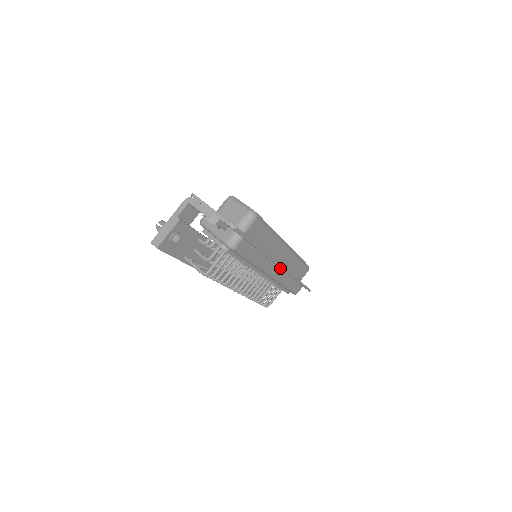
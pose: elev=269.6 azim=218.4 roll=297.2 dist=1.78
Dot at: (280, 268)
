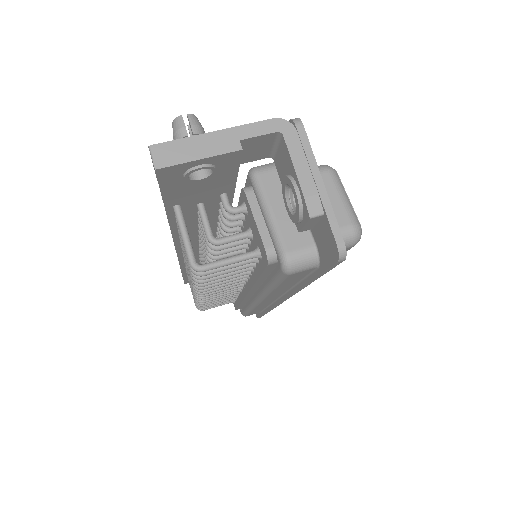
Dot at: (277, 298)
